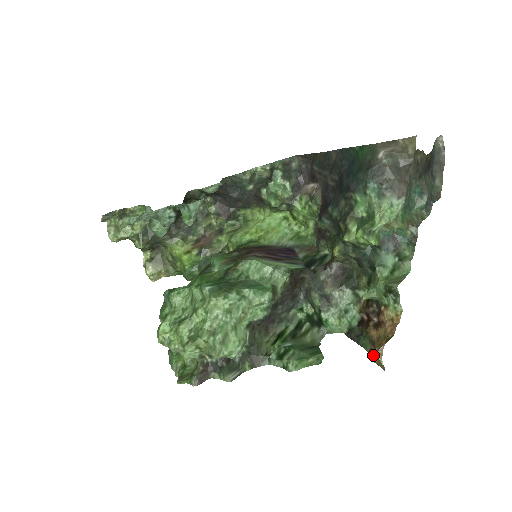
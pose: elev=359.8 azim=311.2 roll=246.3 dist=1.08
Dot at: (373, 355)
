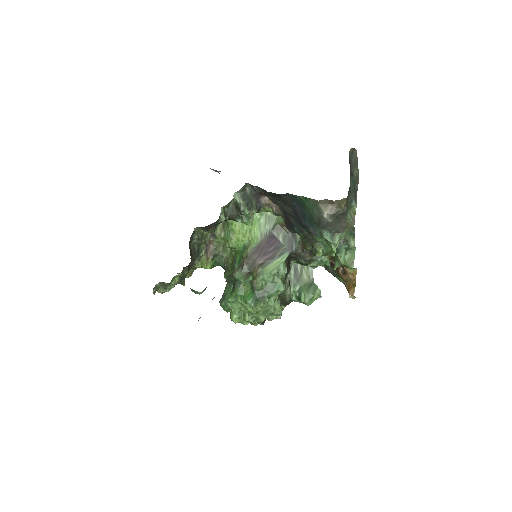
Dot at: (347, 289)
